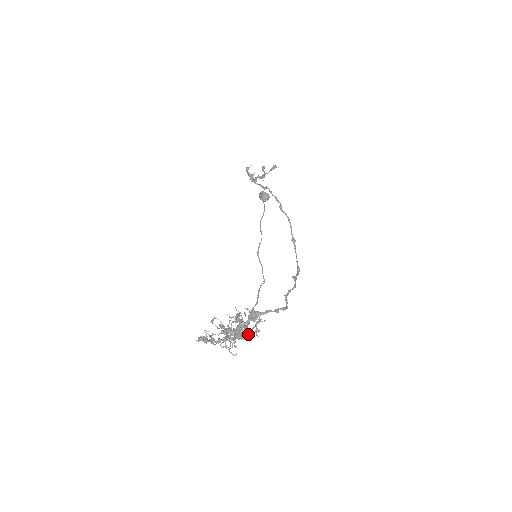
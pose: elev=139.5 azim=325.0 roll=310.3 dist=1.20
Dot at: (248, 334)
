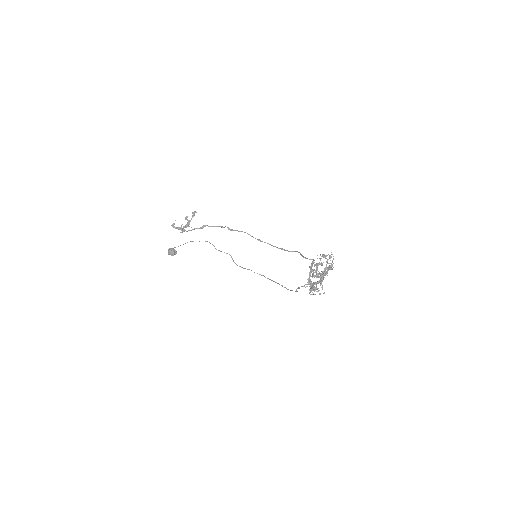
Dot at: occluded
